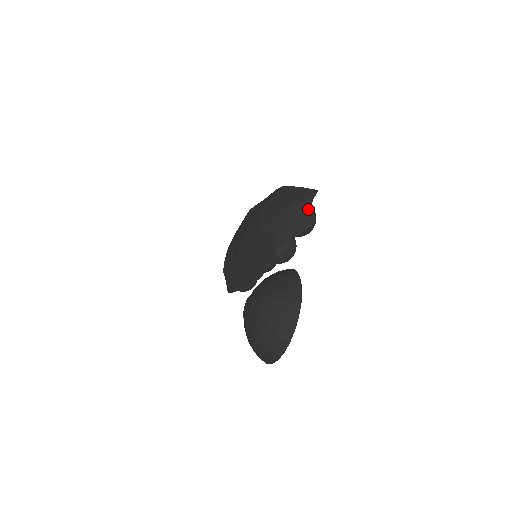
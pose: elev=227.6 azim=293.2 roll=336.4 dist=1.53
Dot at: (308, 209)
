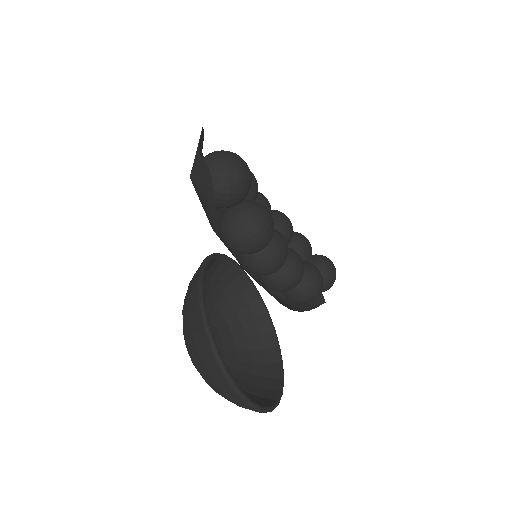
Dot at: (199, 161)
